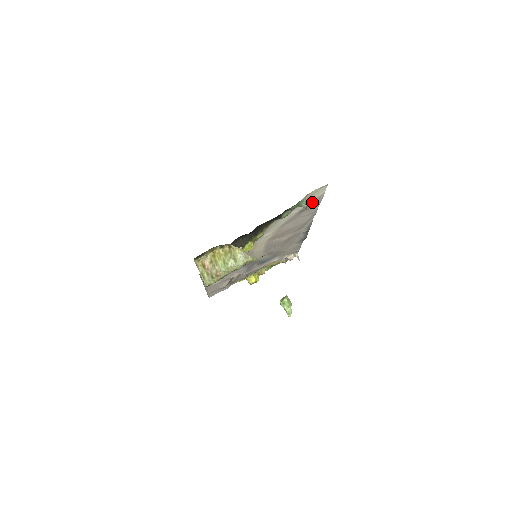
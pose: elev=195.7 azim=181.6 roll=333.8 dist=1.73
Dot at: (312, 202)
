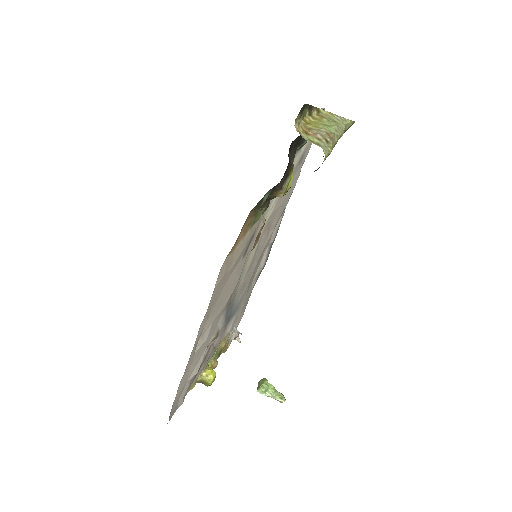
Dot at: (308, 145)
